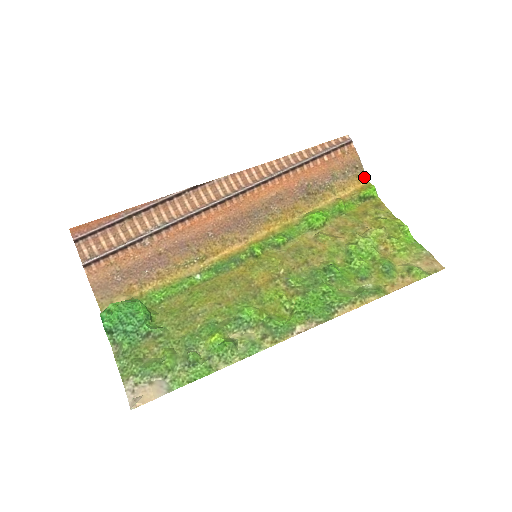
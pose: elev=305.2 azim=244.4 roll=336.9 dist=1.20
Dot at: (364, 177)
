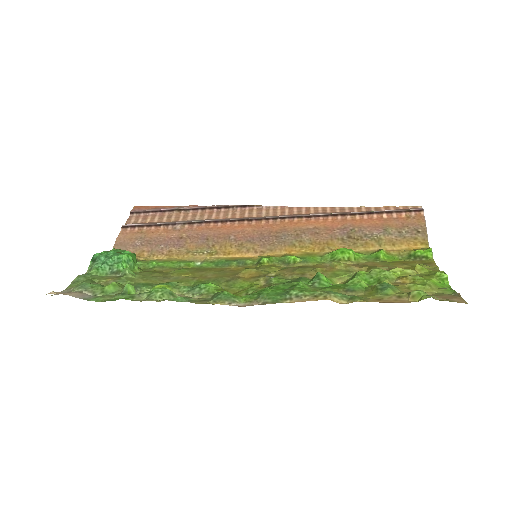
Dot at: (425, 242)
